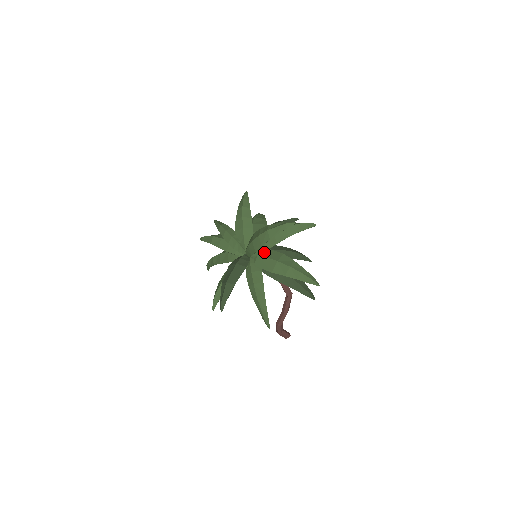
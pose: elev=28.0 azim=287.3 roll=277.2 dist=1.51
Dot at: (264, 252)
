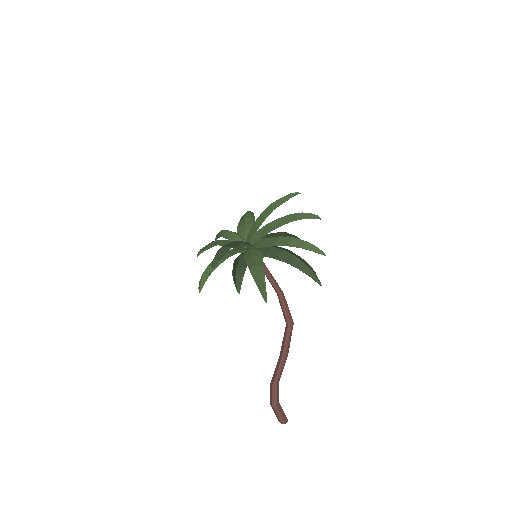
Dot at: occluded
